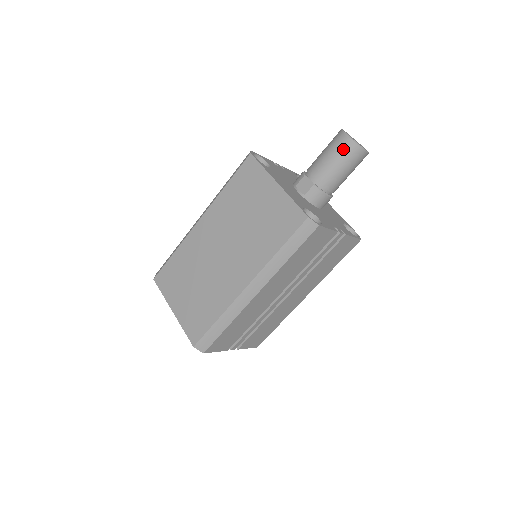
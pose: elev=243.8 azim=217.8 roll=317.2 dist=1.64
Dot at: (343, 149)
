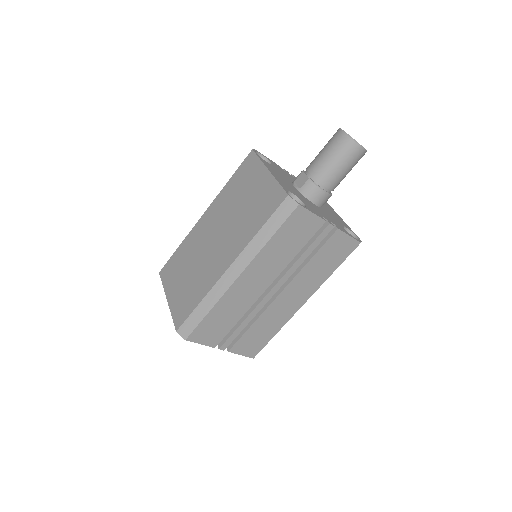
Dot at: (338, 143)
